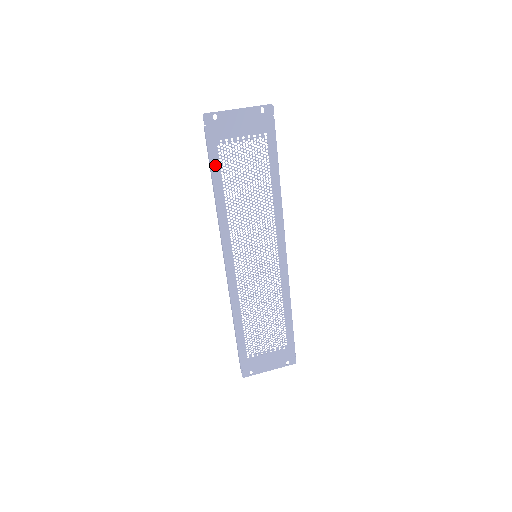
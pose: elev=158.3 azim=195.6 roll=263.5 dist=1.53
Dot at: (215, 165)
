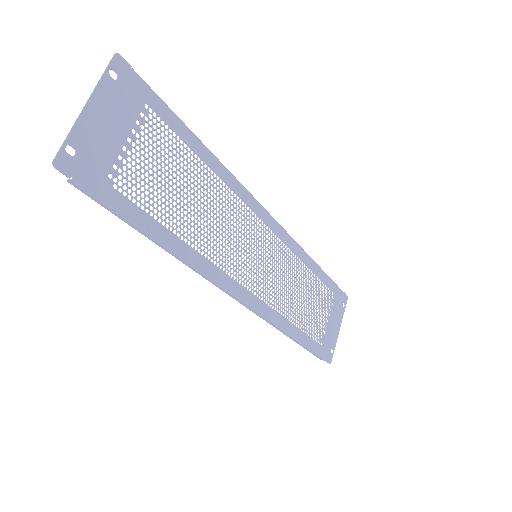
Dot at: (135, 215)
